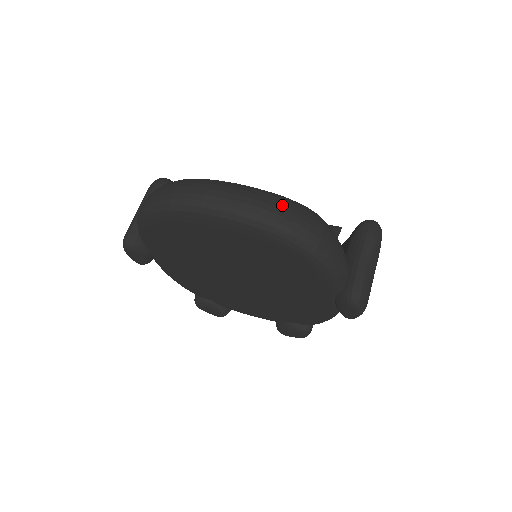
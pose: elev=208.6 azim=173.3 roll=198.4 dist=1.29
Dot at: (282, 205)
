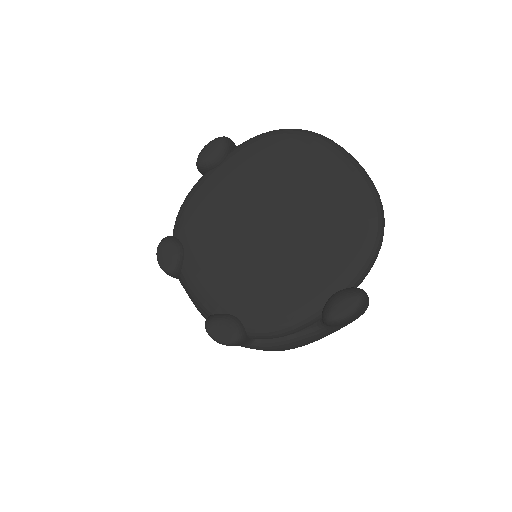
Dot at: occluded
